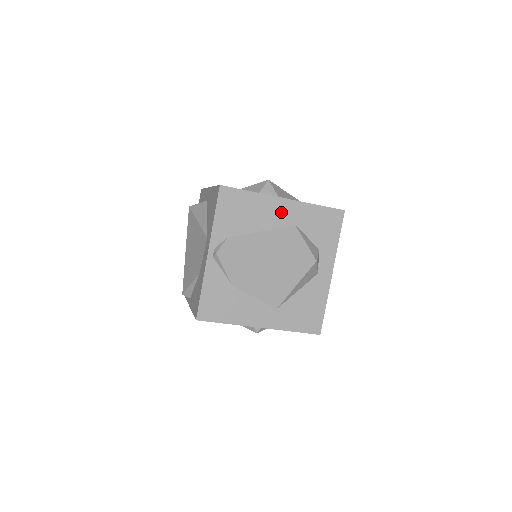
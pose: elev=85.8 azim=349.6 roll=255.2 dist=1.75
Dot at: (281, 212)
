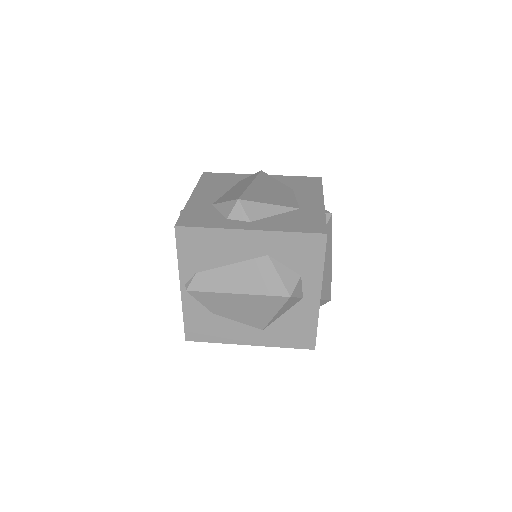
Dot at: (248, 244)
